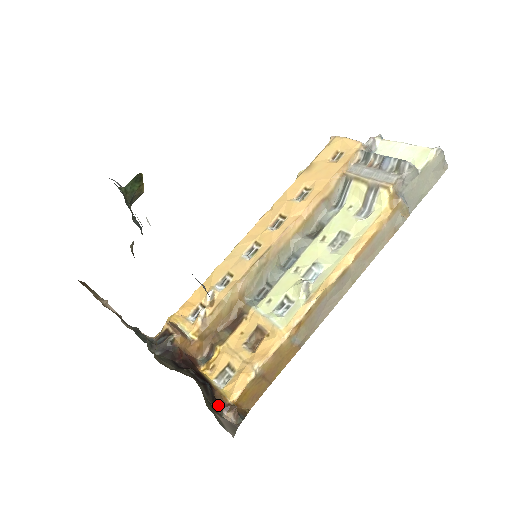
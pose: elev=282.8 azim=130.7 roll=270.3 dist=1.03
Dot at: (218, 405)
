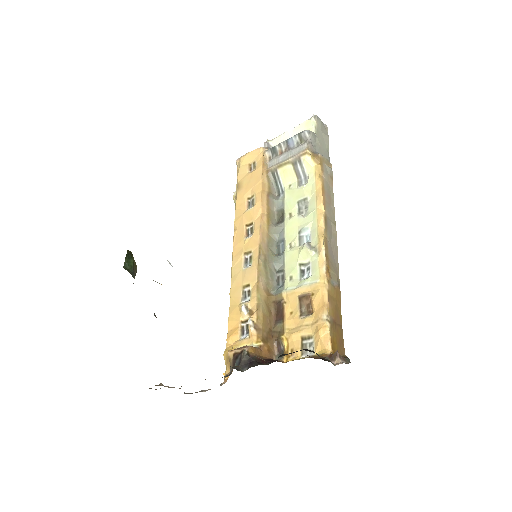
Dot at: (324, 359)
